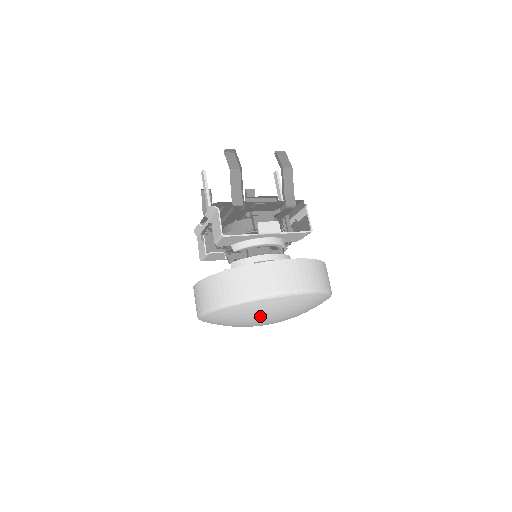
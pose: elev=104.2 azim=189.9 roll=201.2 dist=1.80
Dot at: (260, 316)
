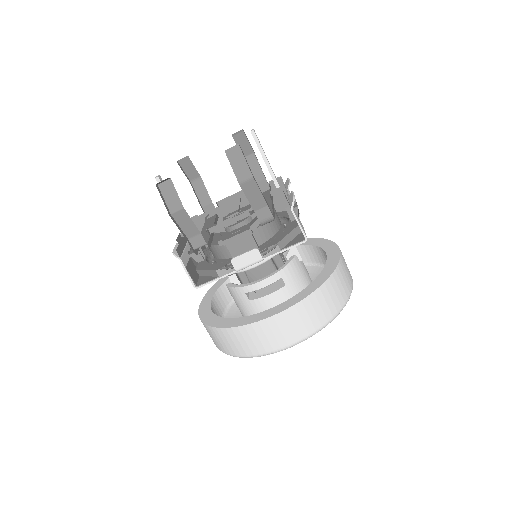
Dot at: occluded
